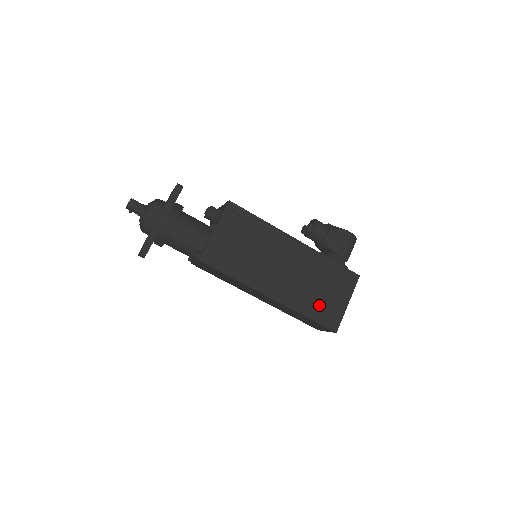
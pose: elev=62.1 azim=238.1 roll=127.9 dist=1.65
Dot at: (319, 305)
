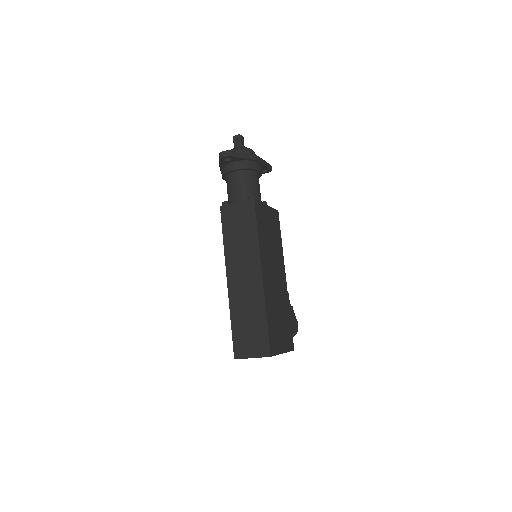
Dot at: (274, 325)
